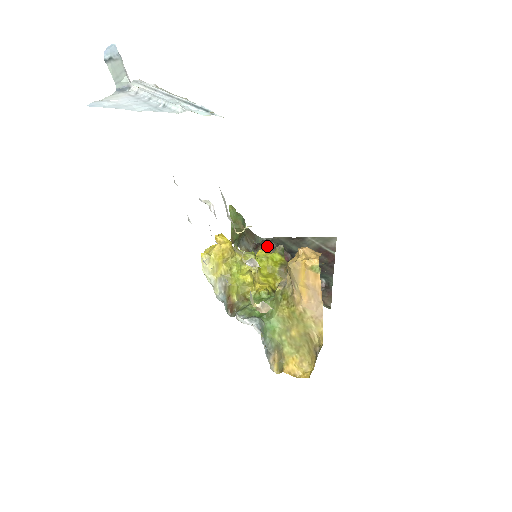
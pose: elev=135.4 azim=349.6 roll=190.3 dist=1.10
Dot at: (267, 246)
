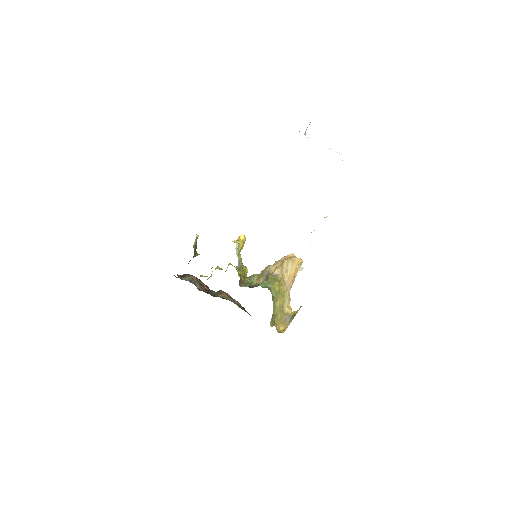
Dot at: occluded
